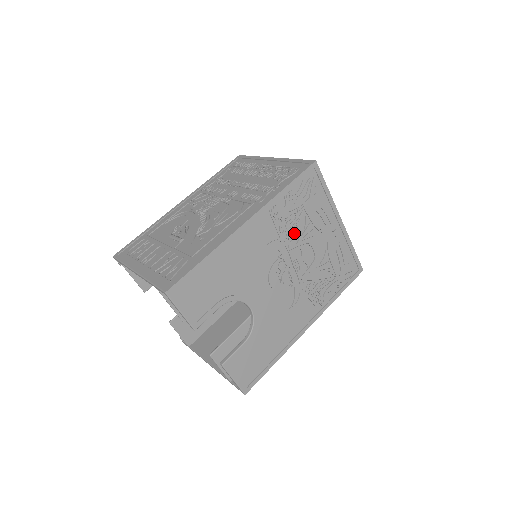
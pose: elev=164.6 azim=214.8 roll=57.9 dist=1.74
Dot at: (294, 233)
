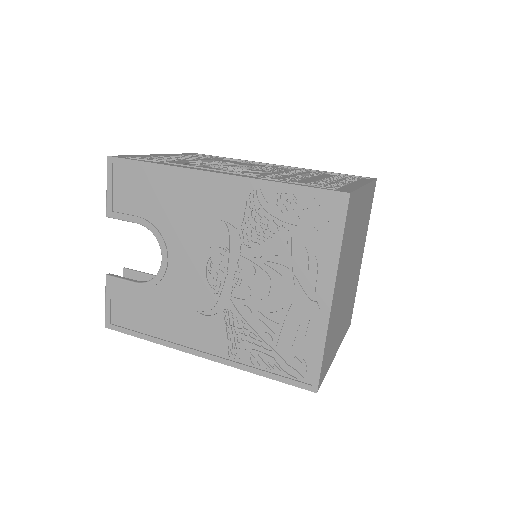
Dot at: (259, 243)
